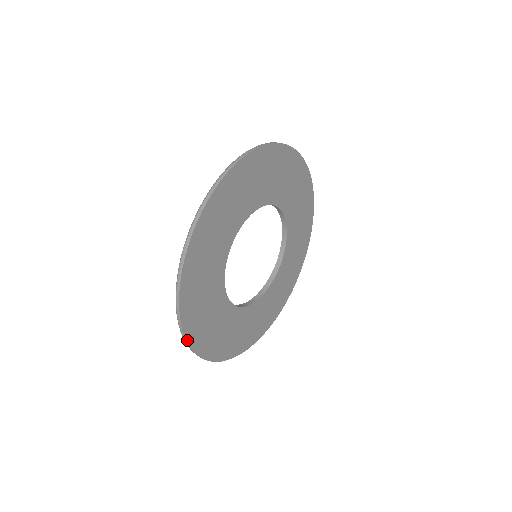
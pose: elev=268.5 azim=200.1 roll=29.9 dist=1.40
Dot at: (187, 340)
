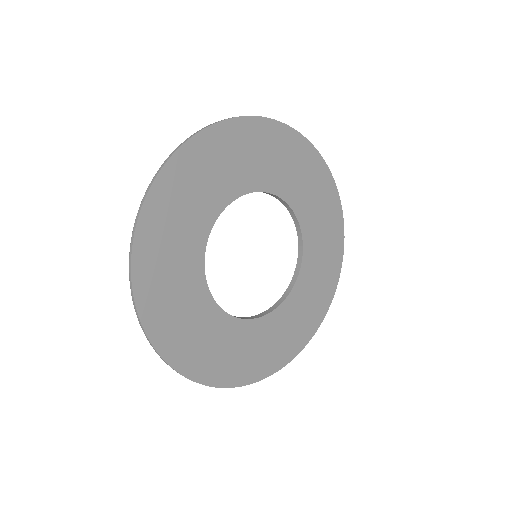
Dot at: (136, 302)
